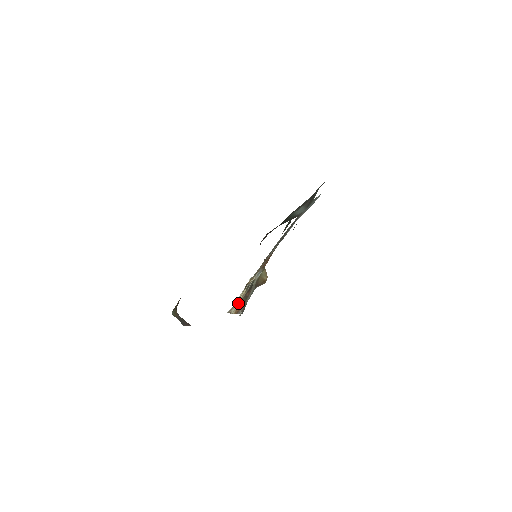
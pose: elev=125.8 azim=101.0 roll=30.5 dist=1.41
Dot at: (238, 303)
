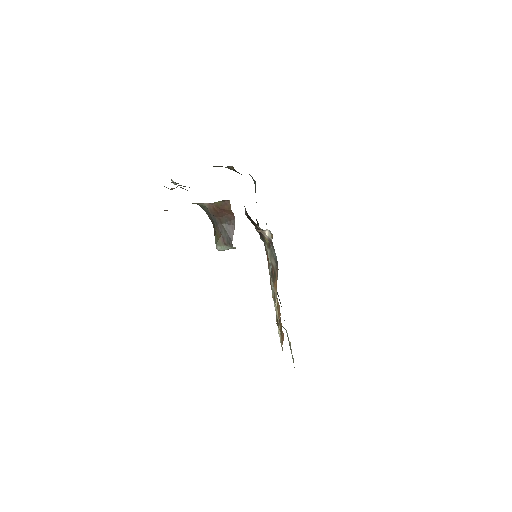
Dot at: occluded
